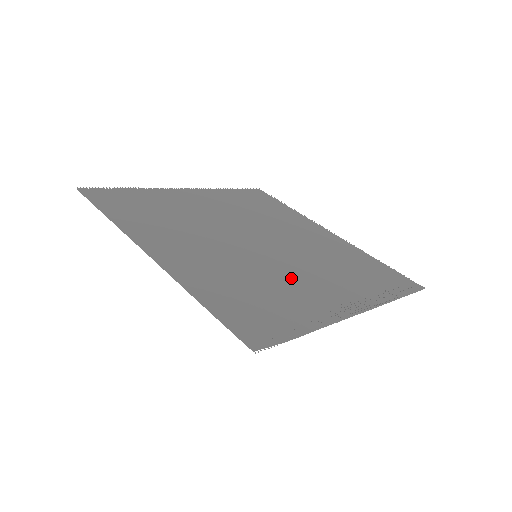
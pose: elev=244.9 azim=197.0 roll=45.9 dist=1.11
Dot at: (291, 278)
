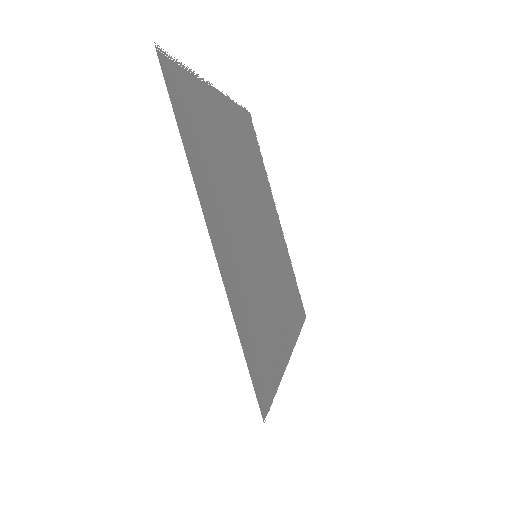
Dot at: (270, 299)
